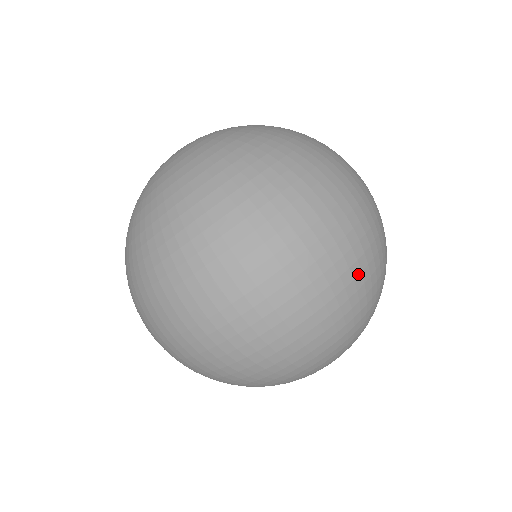
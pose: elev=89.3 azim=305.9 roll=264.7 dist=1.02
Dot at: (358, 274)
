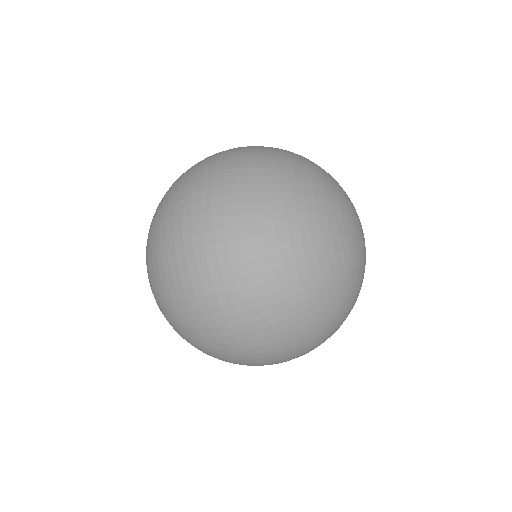
Dot at: occluded
